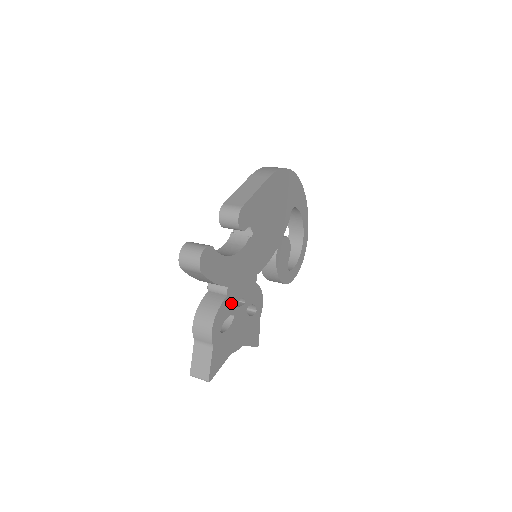
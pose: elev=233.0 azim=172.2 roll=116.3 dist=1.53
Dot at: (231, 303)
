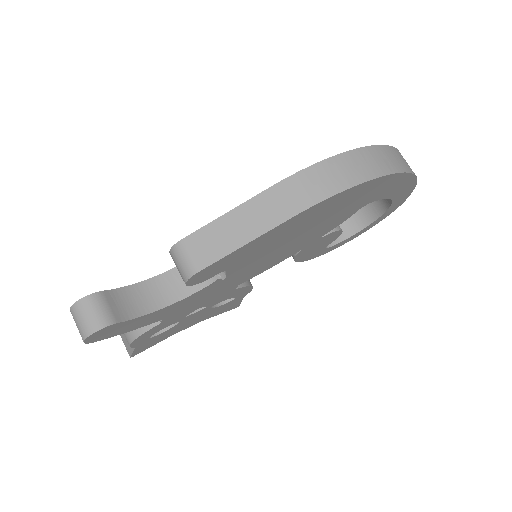
Dot at: (172, 320)
